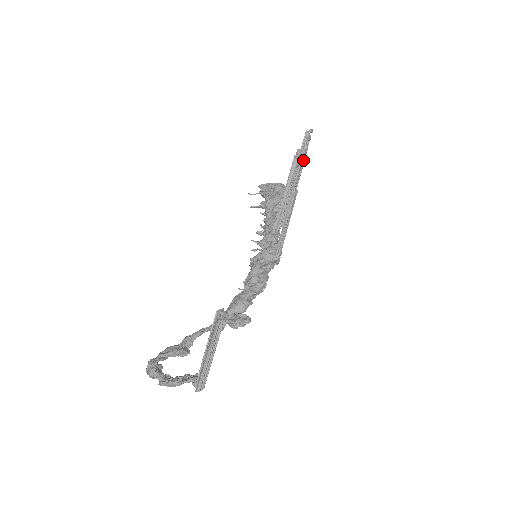
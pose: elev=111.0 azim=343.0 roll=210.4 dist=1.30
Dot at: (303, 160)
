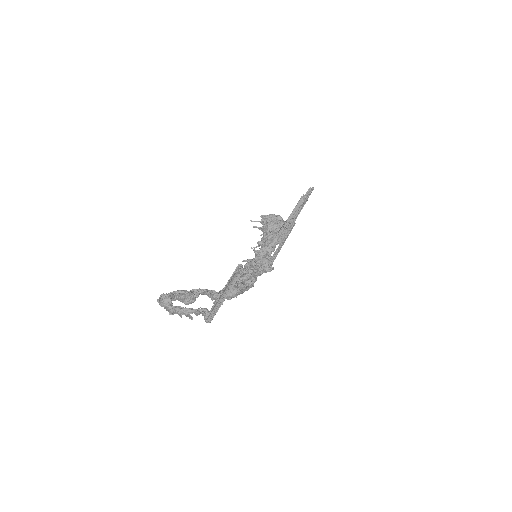
Dot at: occluded
